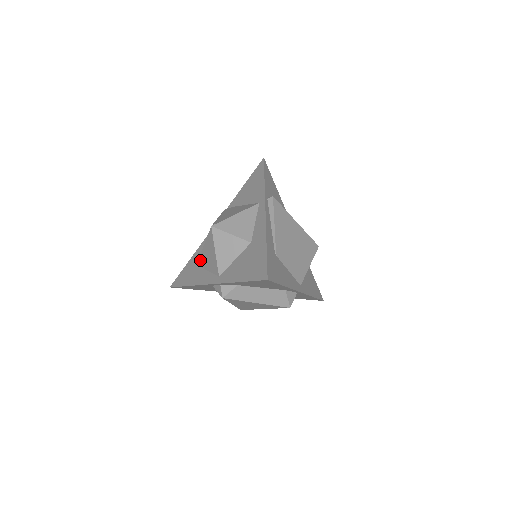
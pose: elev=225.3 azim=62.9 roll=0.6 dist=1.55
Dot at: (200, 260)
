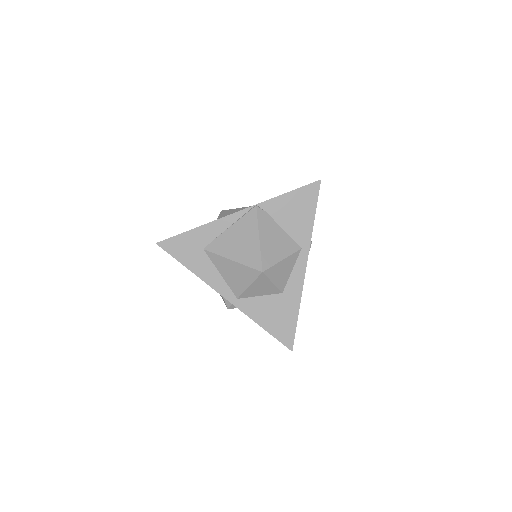
Dot at: (215, 257)
